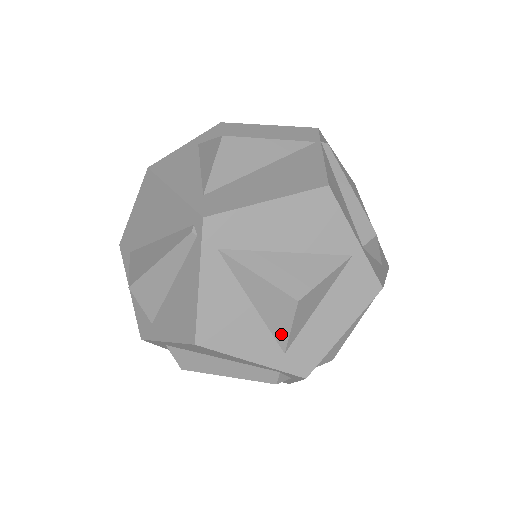
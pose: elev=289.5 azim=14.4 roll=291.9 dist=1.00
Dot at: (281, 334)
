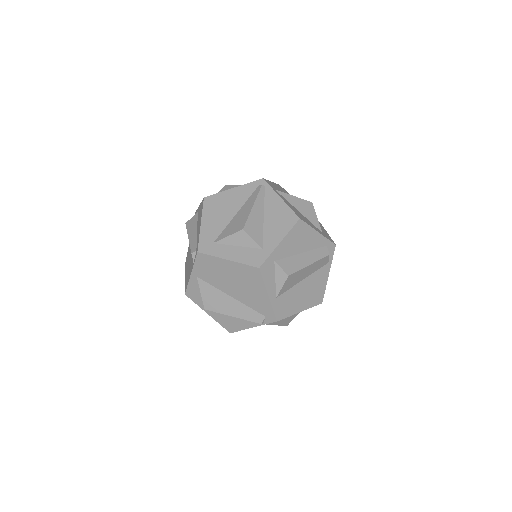
Dot at: (316, 222)
